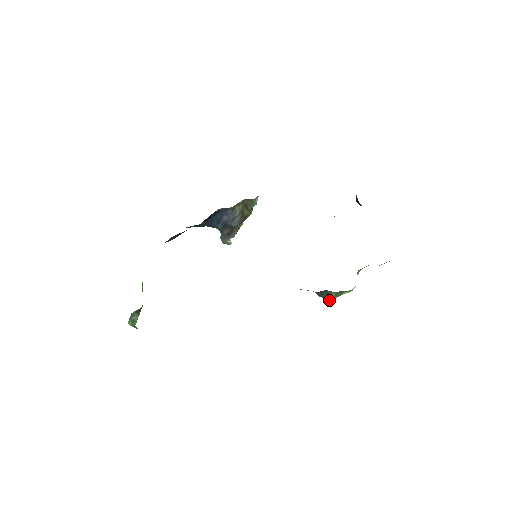
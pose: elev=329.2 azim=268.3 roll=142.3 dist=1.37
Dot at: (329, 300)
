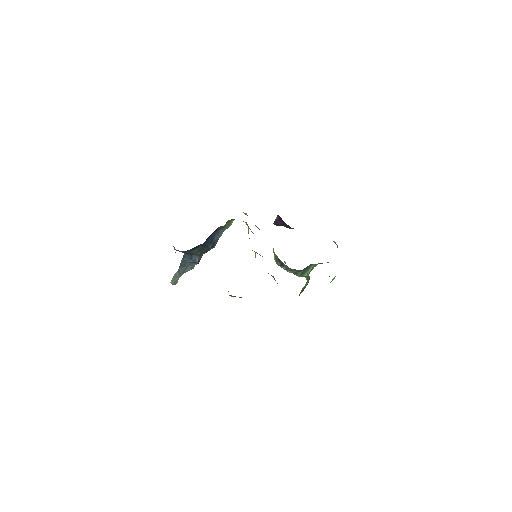
Dot at: occluded
